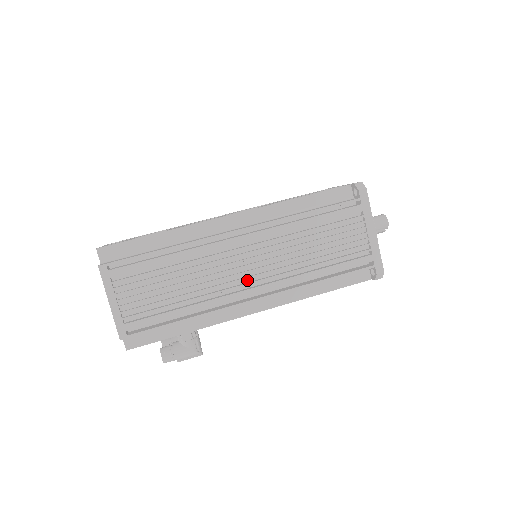
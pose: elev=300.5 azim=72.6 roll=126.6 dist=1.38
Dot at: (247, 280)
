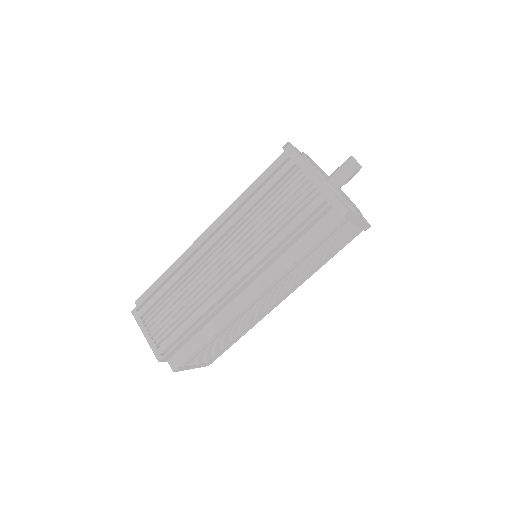
Dot at: occluded
